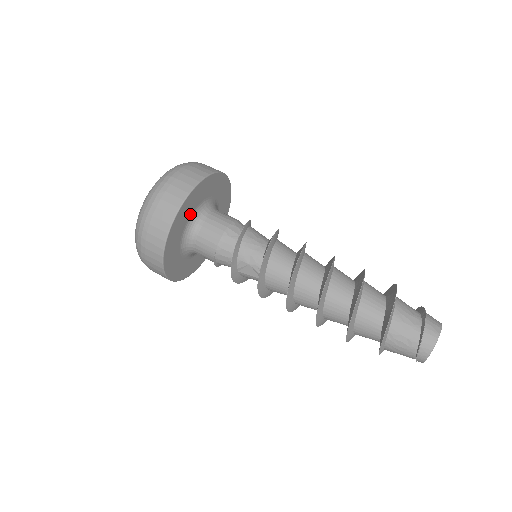
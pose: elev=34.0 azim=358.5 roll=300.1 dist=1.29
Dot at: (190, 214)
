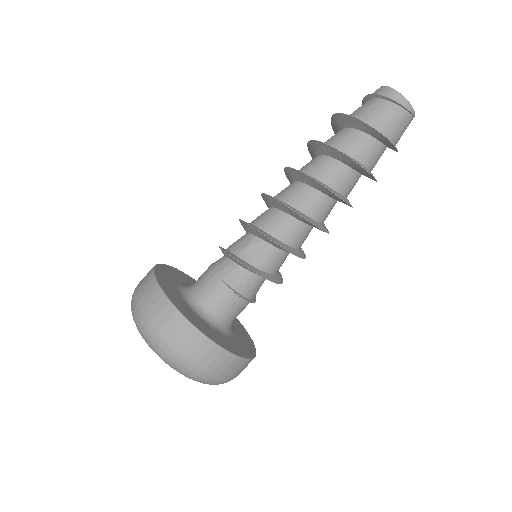
Dot at: (175, 286)
